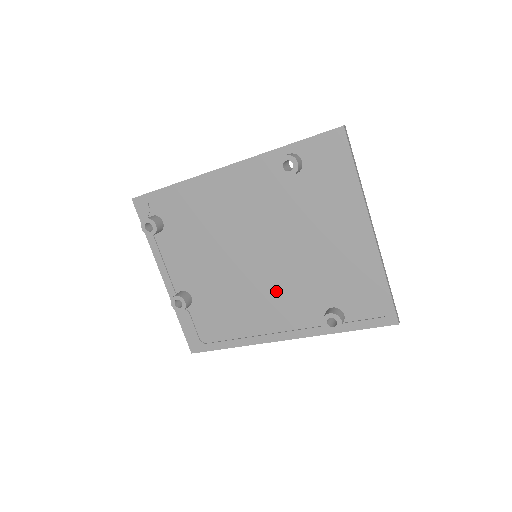
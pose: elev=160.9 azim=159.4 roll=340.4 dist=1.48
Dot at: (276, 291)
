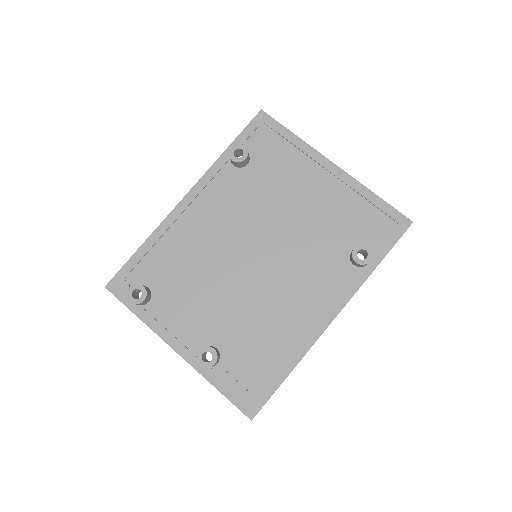
Dot at: (294, 274)
